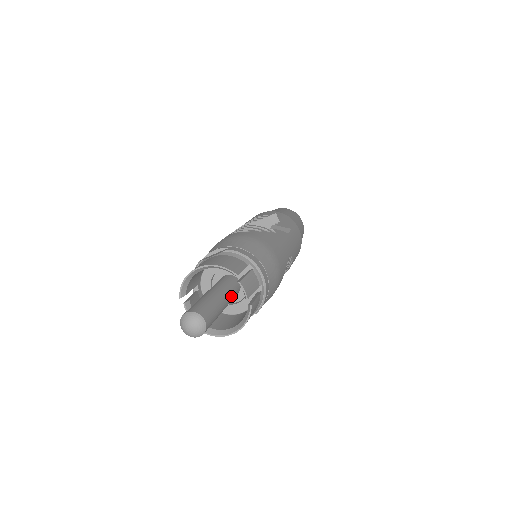
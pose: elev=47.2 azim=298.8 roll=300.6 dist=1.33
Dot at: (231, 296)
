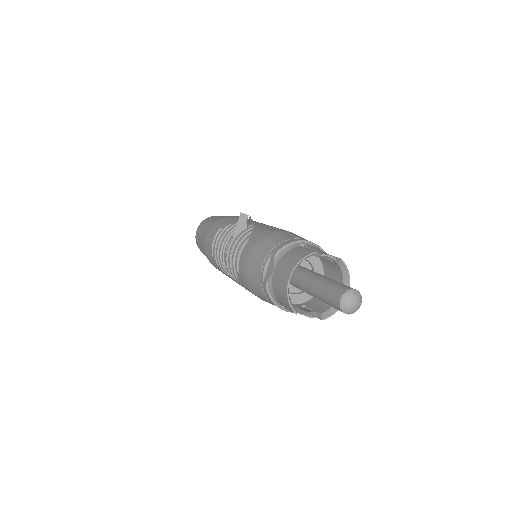
Dot at: occluded
